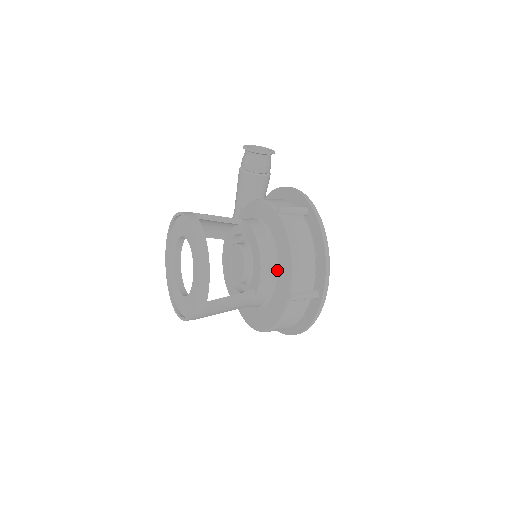
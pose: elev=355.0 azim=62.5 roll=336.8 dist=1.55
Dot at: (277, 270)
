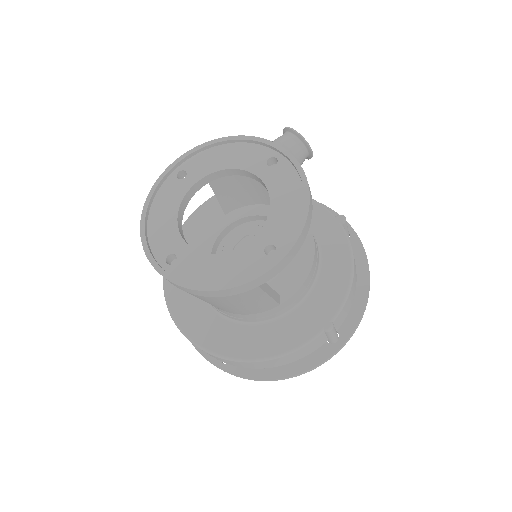
Dot at: (315, 285)
